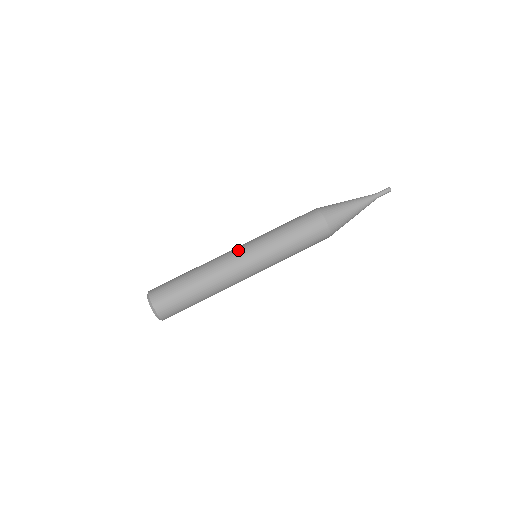
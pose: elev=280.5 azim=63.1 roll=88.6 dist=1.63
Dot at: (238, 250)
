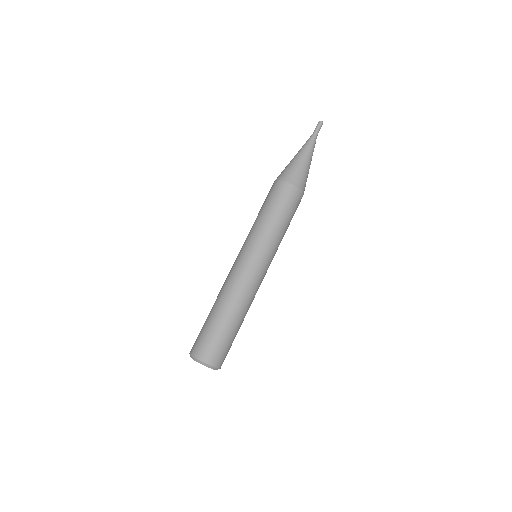
Dot at: (235, 261)
